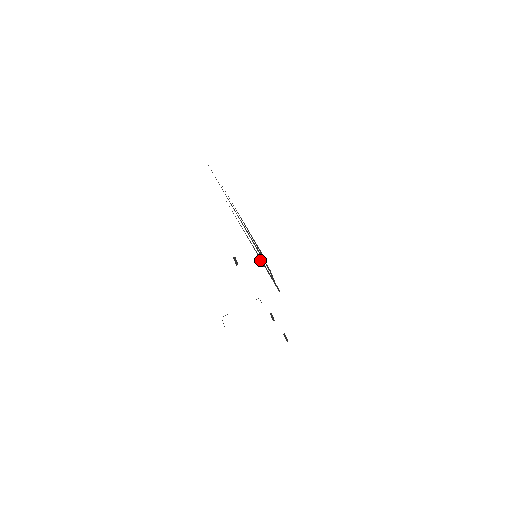
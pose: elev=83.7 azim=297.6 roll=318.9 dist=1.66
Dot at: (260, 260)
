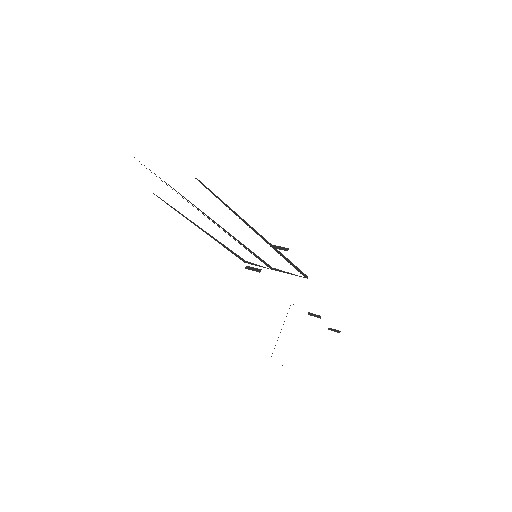
Dot at: (275, 248)
